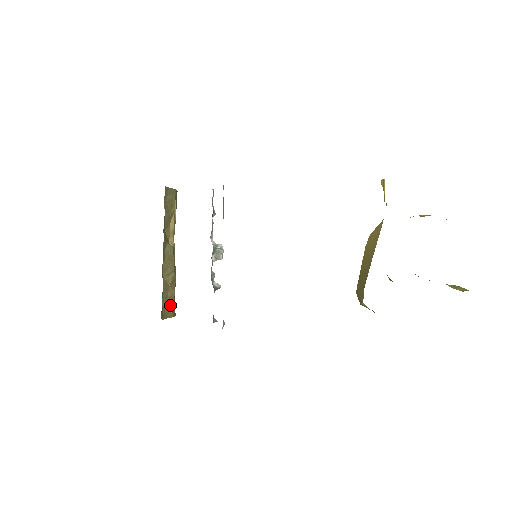
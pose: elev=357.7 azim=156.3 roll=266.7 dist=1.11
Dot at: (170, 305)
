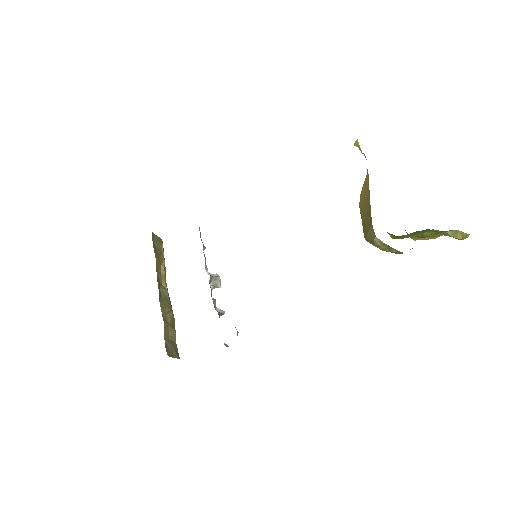
Dot at: (173, 346)
